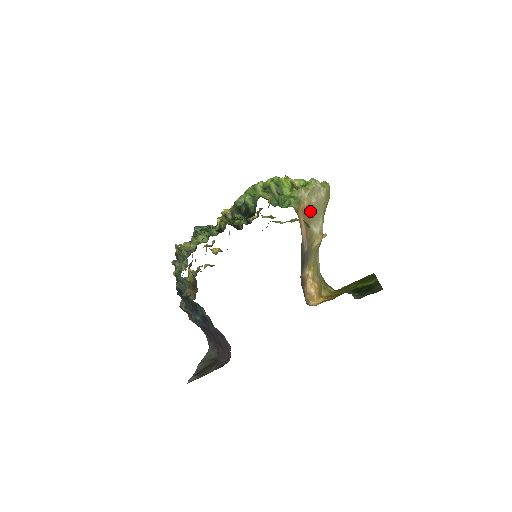
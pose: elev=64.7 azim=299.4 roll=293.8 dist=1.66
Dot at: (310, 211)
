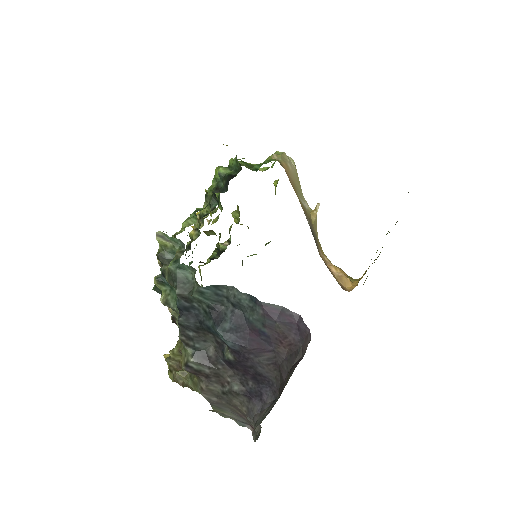
Dot at: (291, 178)
